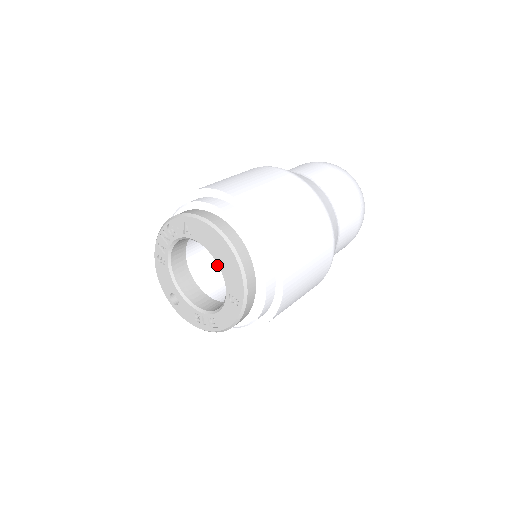
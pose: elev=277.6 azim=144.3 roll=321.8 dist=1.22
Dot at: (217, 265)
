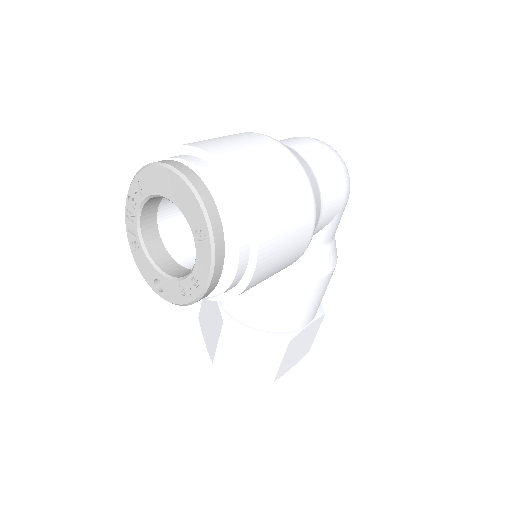
Dot at: occluded
